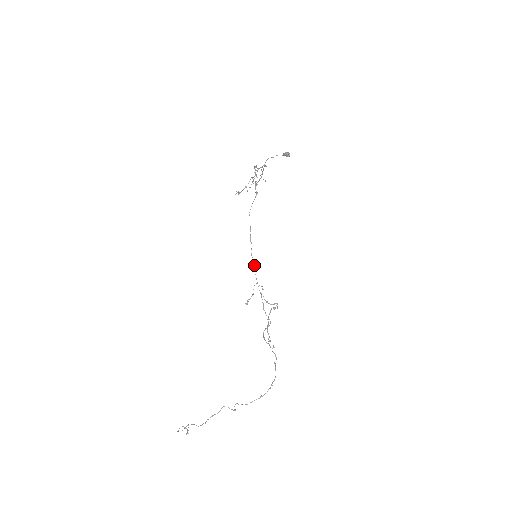
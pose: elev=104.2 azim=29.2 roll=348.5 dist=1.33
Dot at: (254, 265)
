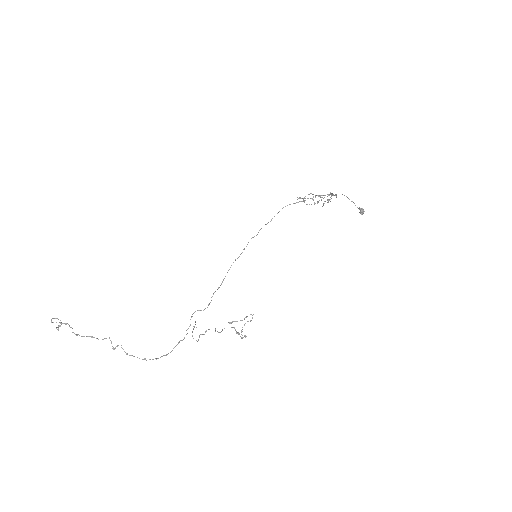
Dot at: (242, 252)
